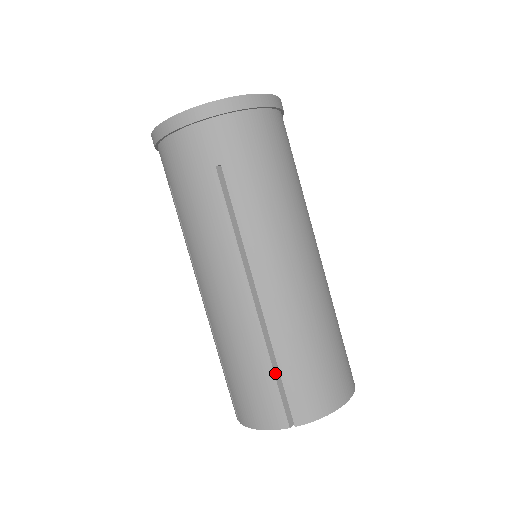
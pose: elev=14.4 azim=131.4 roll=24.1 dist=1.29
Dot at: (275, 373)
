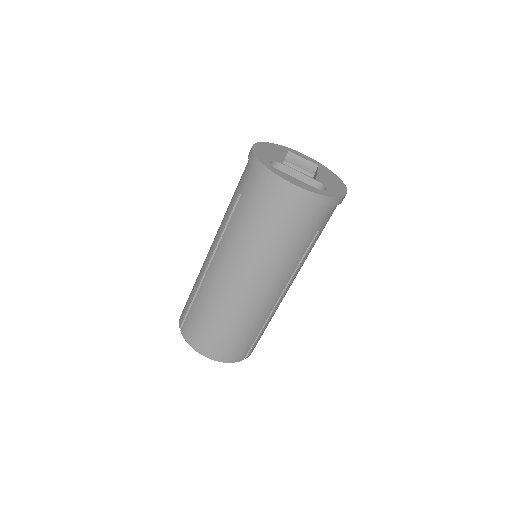
Dot at: (192, 304)
